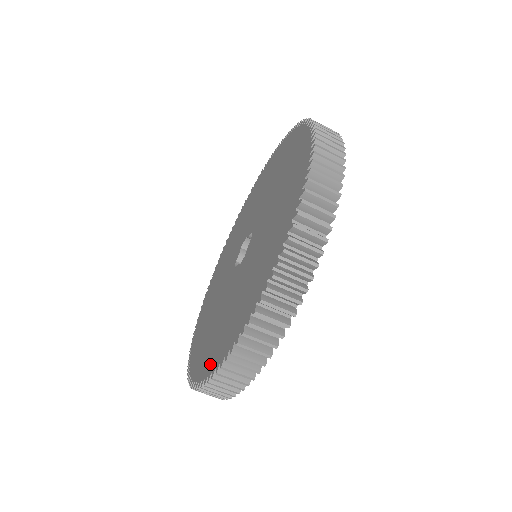
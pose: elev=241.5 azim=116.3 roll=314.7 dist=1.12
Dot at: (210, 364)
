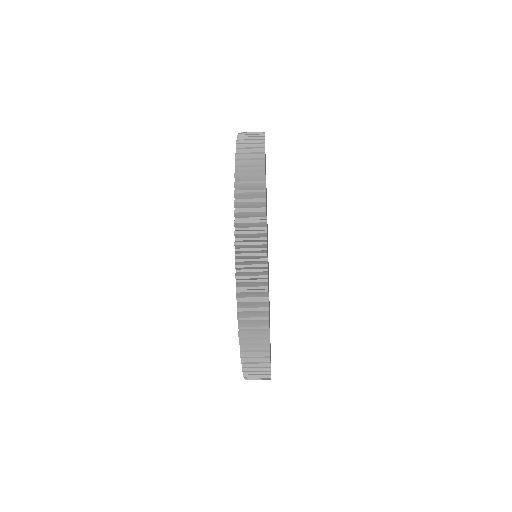
Dot at: occluded
